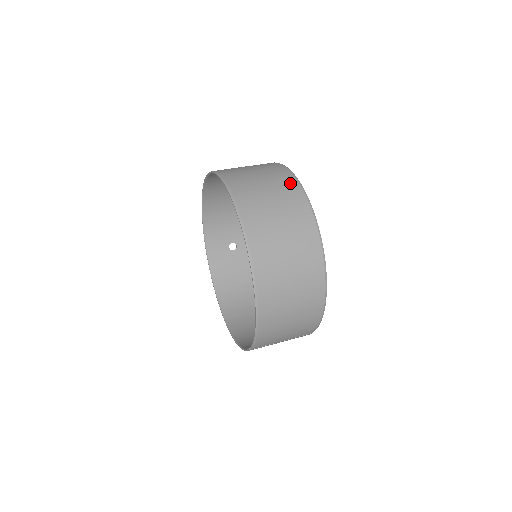
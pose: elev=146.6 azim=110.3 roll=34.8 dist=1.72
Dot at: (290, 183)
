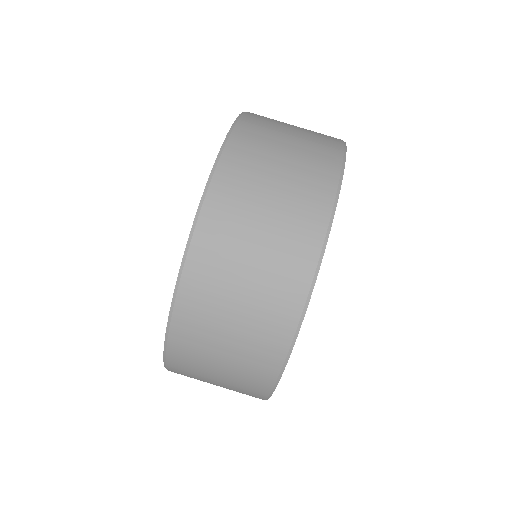
Dot at: (262, 376)
